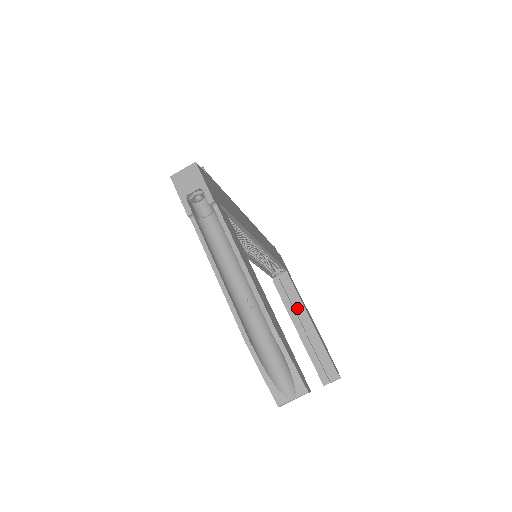
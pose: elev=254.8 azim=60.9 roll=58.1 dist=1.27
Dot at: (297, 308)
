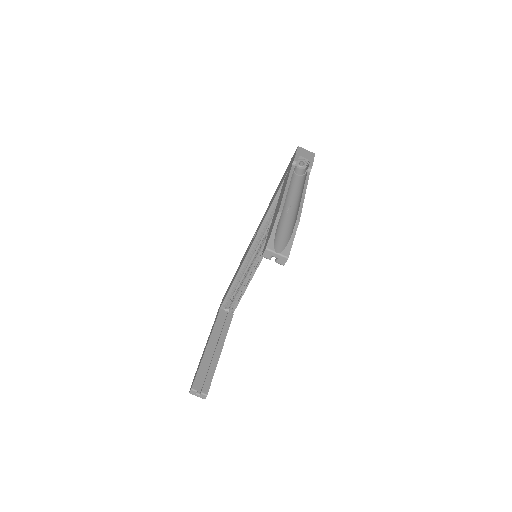
Dot at: (221, 334)
